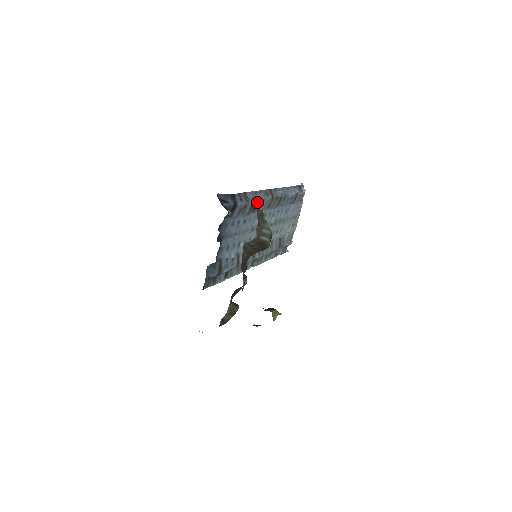
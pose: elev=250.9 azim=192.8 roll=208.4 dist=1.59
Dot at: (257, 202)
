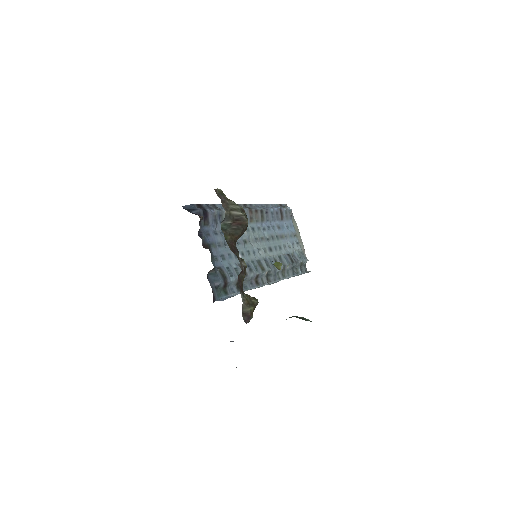
Dot at: occluded
